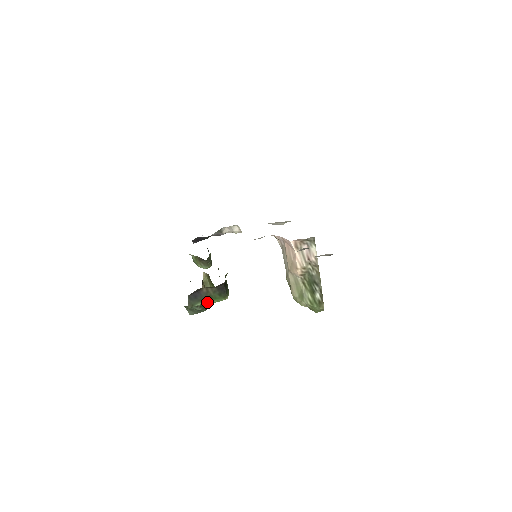
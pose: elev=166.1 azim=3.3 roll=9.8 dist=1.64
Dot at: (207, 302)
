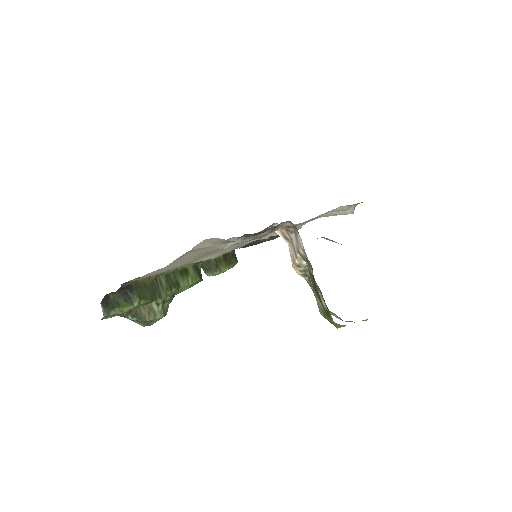
Dot at: (120, 310)
